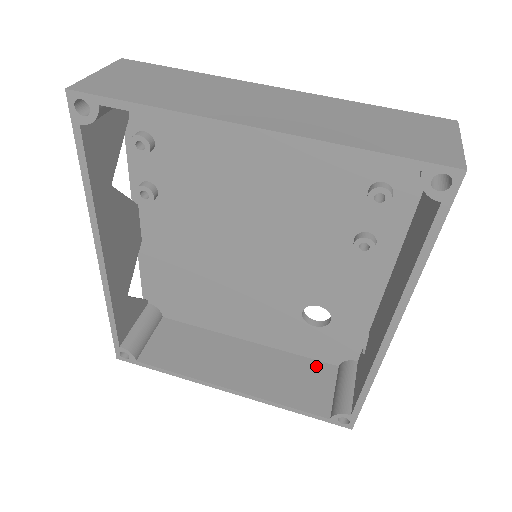
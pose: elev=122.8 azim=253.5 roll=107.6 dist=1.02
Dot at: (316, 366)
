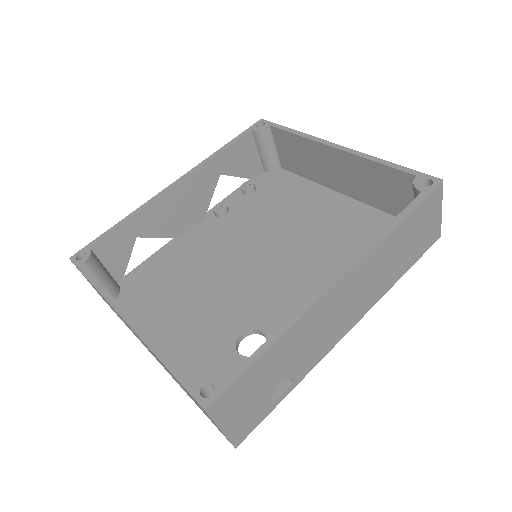
Dot at: occluded
